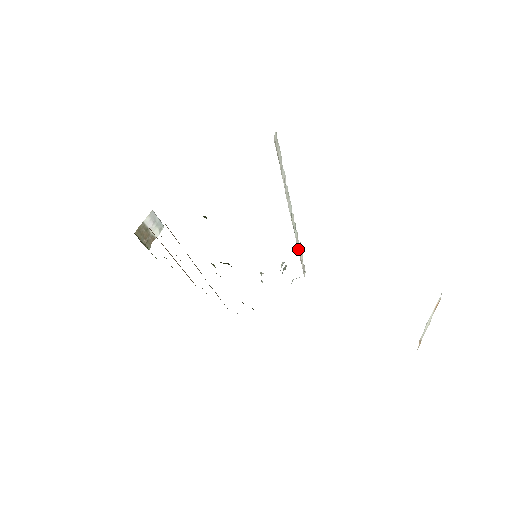
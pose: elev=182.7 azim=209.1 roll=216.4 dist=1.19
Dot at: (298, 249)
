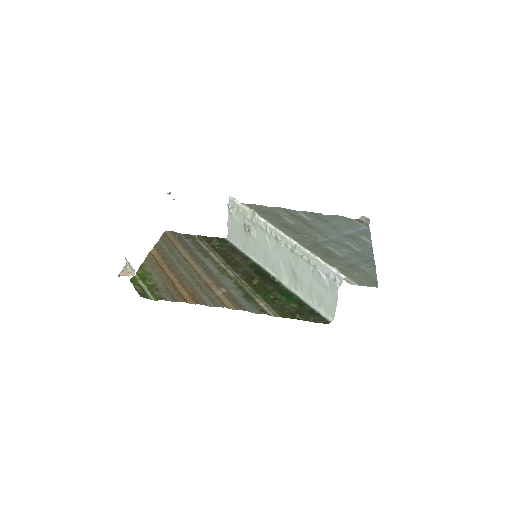
Dot at: (260, 220)
